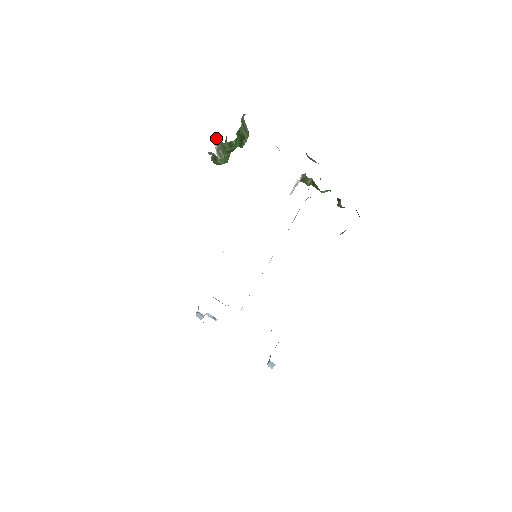
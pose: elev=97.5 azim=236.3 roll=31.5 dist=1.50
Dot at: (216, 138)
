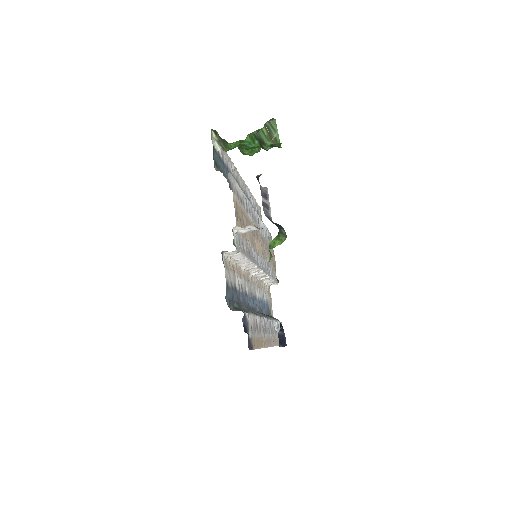
Dot at: occluded
